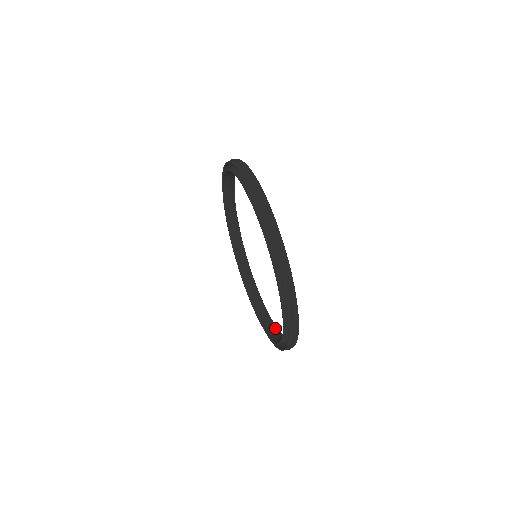
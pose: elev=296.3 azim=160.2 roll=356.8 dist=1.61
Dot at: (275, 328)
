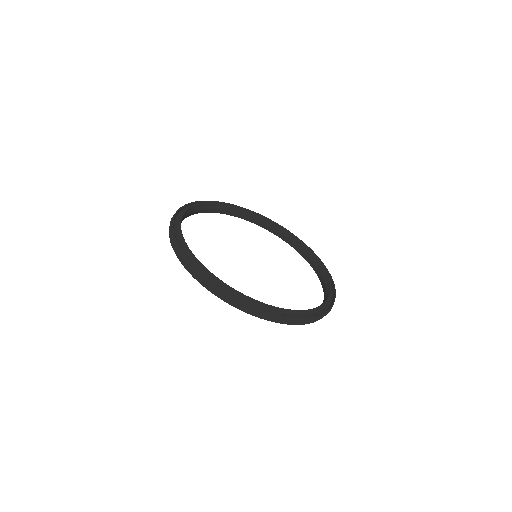
Dot at: (327, 281)
